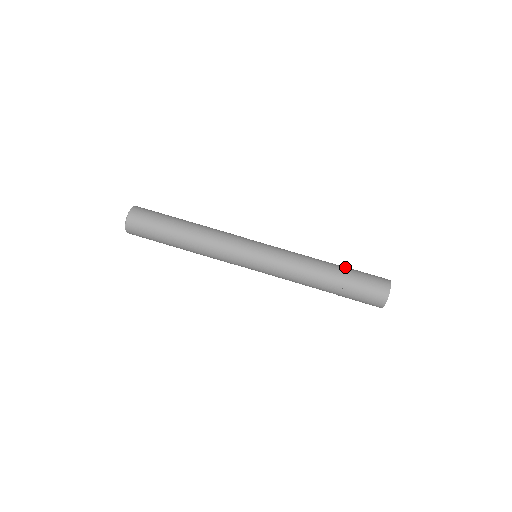
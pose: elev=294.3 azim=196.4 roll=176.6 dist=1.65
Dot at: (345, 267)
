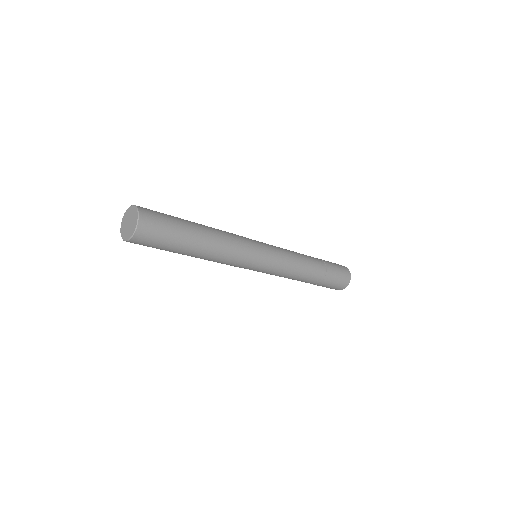
Dot at: (324, 264)
